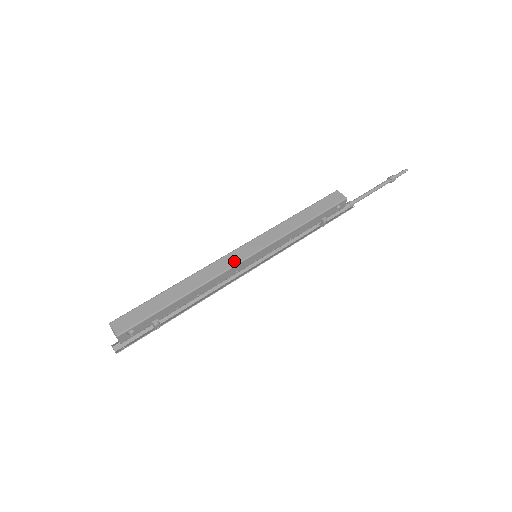
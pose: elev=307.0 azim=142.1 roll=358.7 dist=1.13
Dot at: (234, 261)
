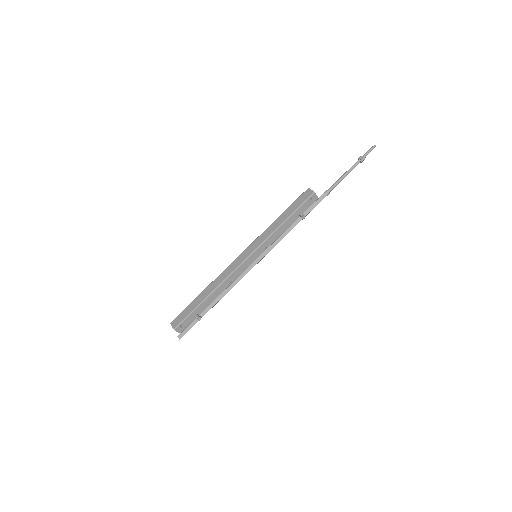
Dot at: (237, 265)
